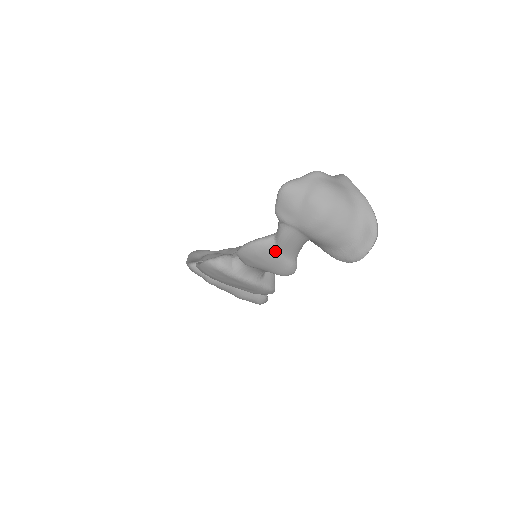
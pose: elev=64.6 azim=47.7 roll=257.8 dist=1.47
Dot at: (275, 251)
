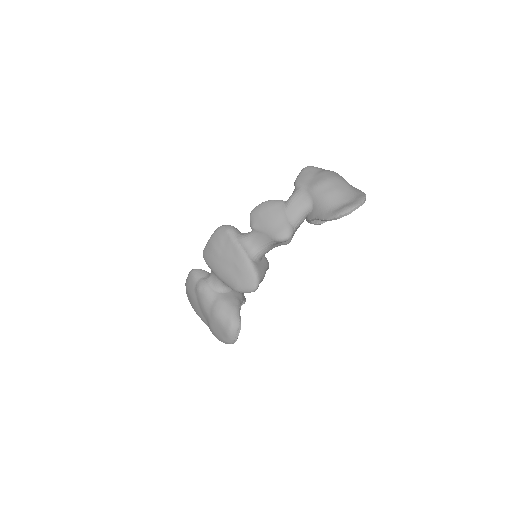
Dot at: (282, 209)
